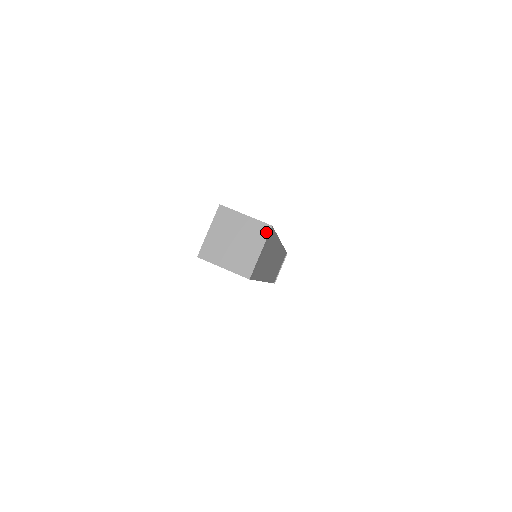
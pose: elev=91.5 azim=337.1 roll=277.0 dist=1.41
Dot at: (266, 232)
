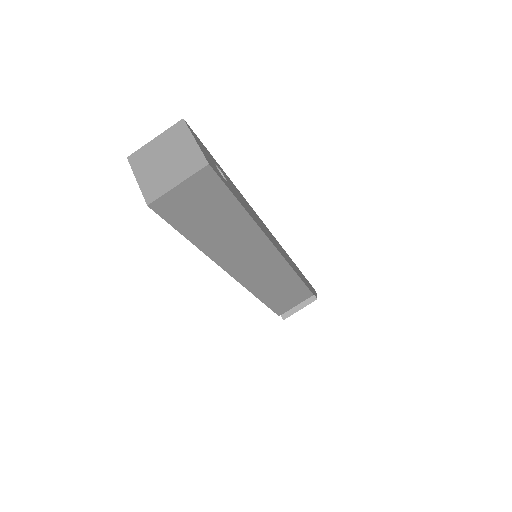
Dot at: (198, 167)
